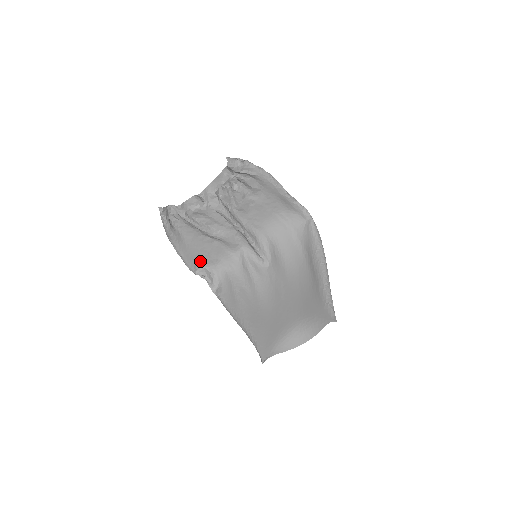
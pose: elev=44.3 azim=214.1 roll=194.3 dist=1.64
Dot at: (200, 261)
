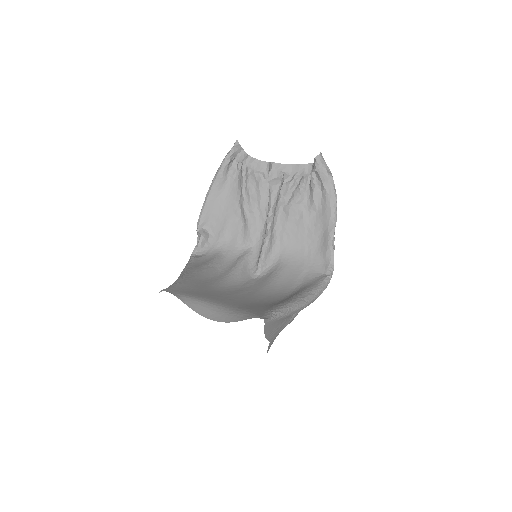
Dot at: (212, 224)
